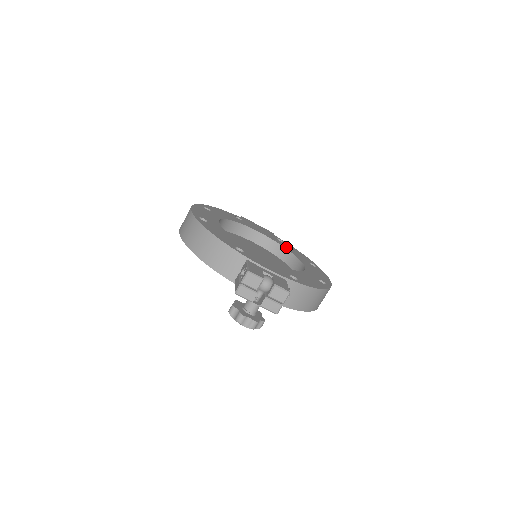
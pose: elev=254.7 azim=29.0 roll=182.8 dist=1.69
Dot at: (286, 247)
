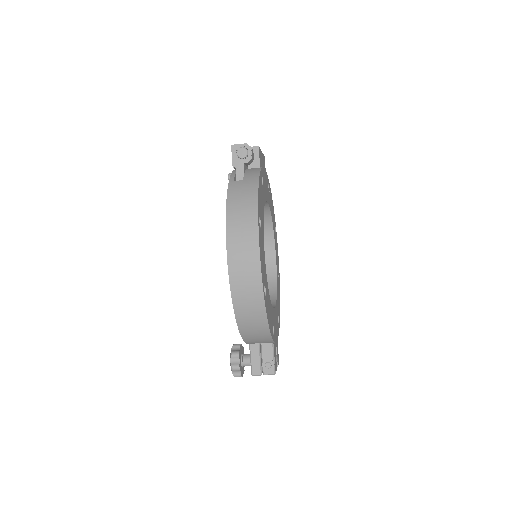
Dot at: (271, 209)
